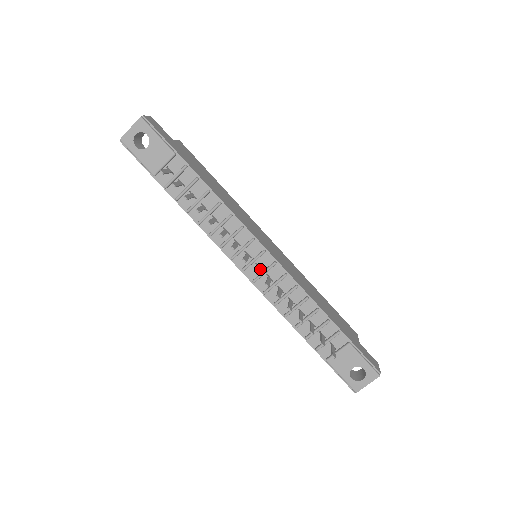
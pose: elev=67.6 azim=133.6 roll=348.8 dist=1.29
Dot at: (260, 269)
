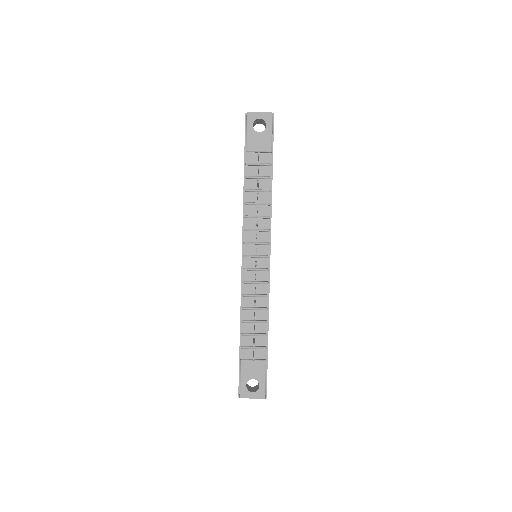
Dot at: occluded
